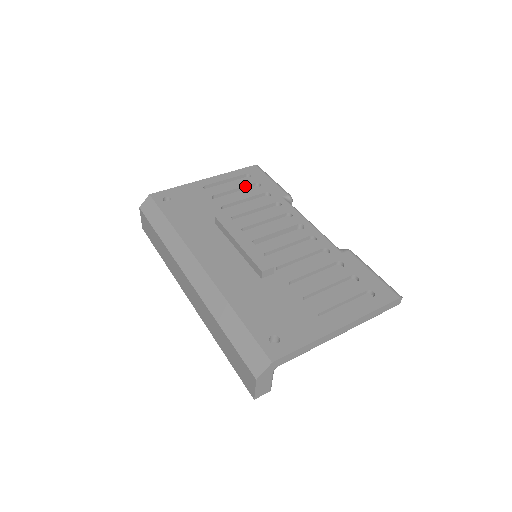
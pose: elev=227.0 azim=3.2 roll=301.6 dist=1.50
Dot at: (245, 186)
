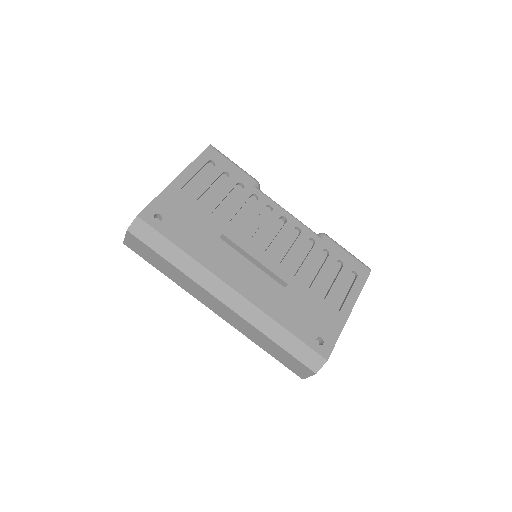
Dot at: (216, 179)
